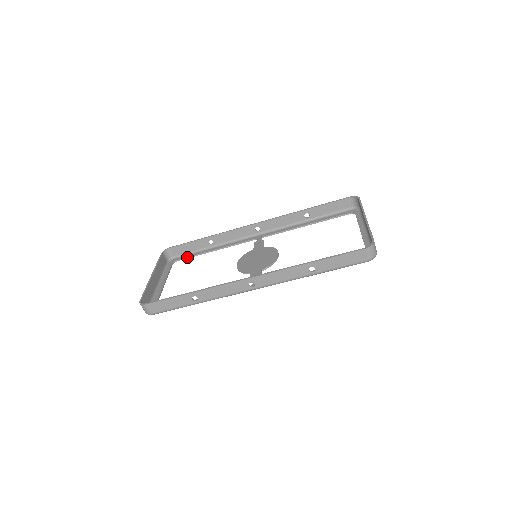
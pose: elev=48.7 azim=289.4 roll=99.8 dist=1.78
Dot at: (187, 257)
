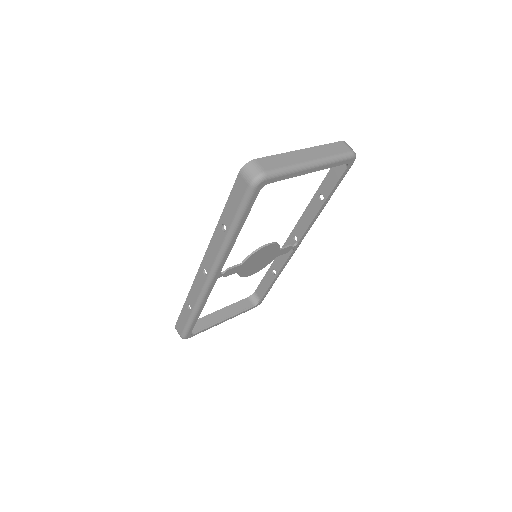
Dot at: (262, 295)
